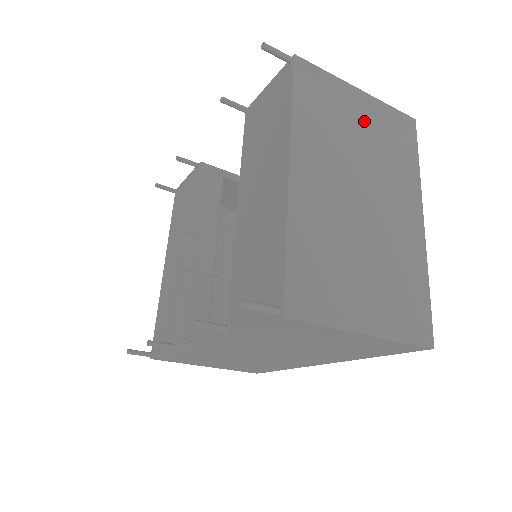
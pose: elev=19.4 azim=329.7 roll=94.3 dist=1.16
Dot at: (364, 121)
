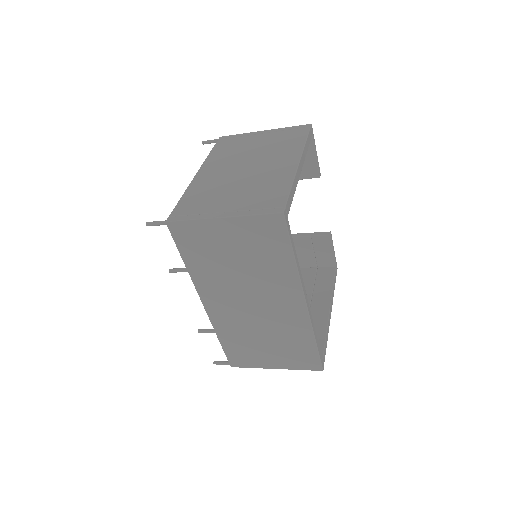
Dot at: (261, 140)
